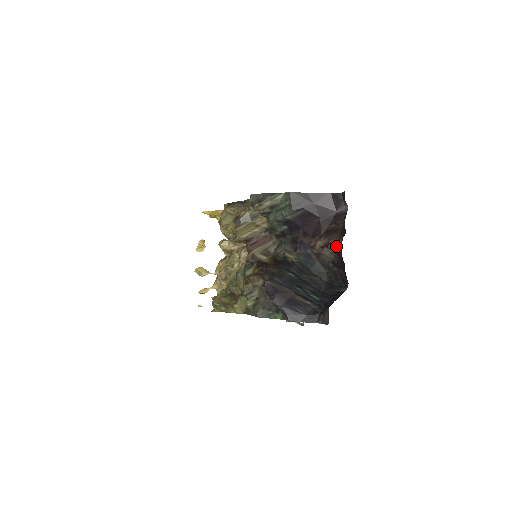
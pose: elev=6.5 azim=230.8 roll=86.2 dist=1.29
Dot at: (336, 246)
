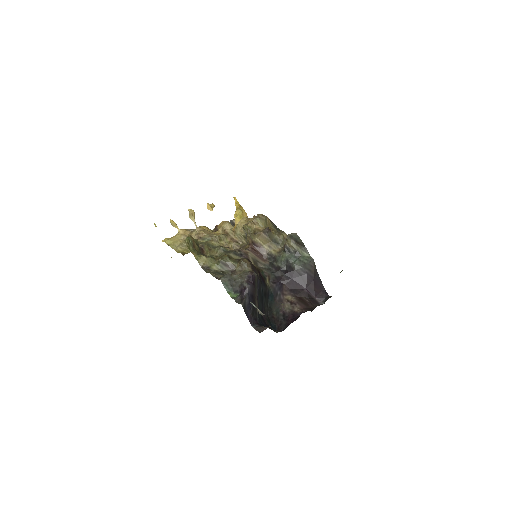
Dot at: (298, 309)
